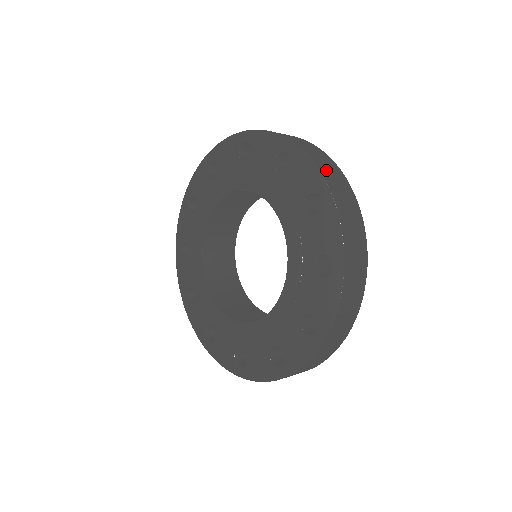
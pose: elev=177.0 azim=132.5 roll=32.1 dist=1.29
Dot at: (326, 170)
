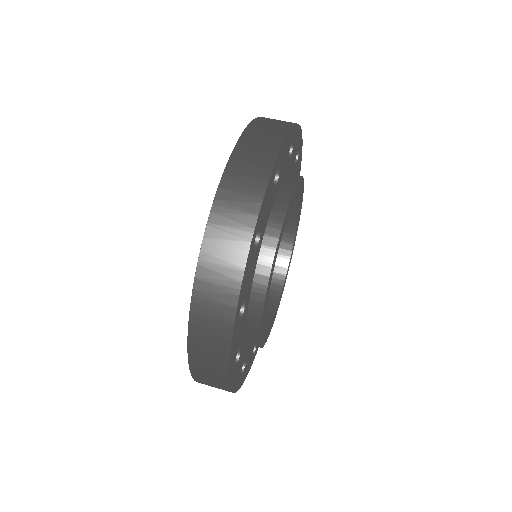
Dot at: (208, 385)
